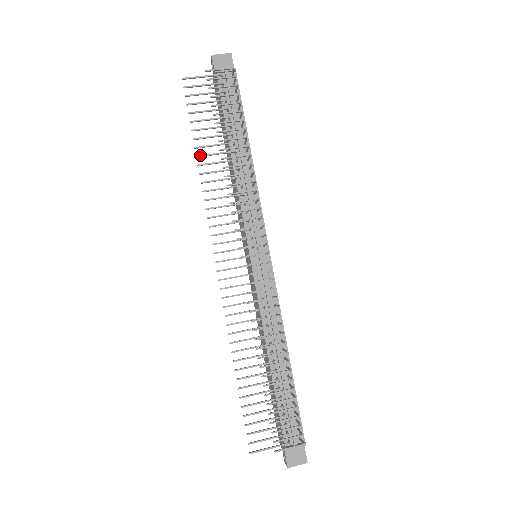
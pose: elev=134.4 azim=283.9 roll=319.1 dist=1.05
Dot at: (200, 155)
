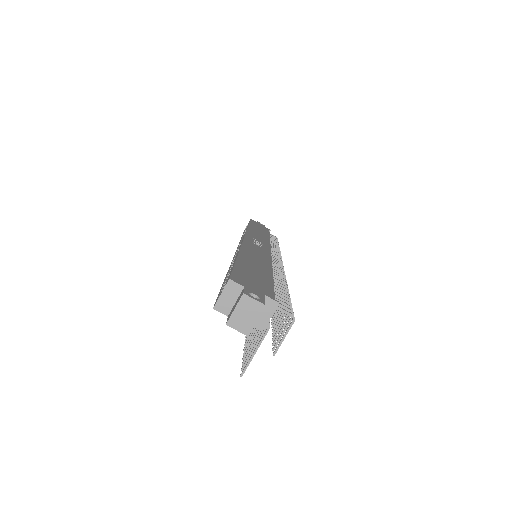
Dot at: occluded
